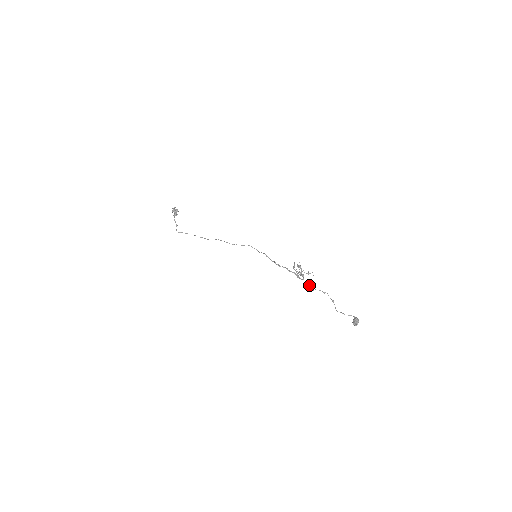
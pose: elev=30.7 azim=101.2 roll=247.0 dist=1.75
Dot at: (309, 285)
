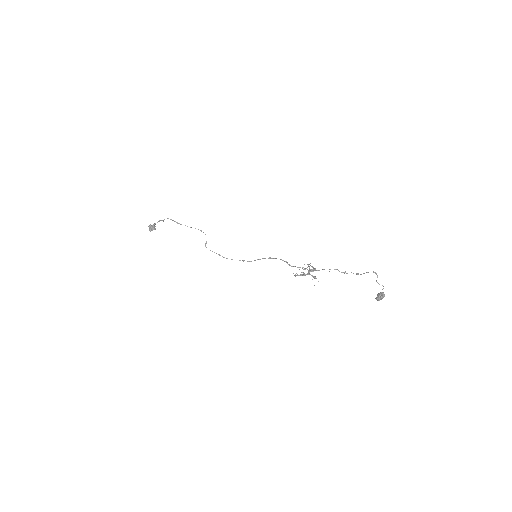
Dot at: occluded
